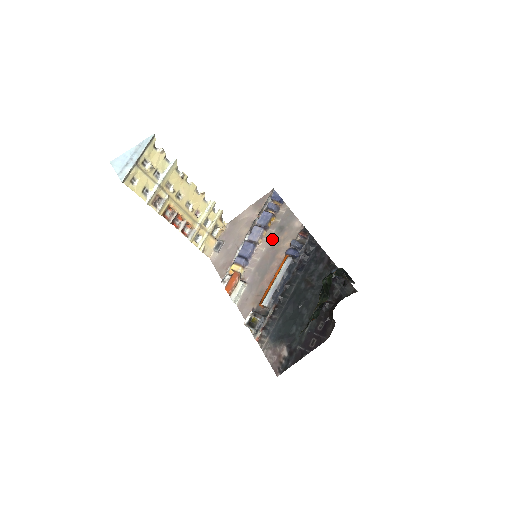
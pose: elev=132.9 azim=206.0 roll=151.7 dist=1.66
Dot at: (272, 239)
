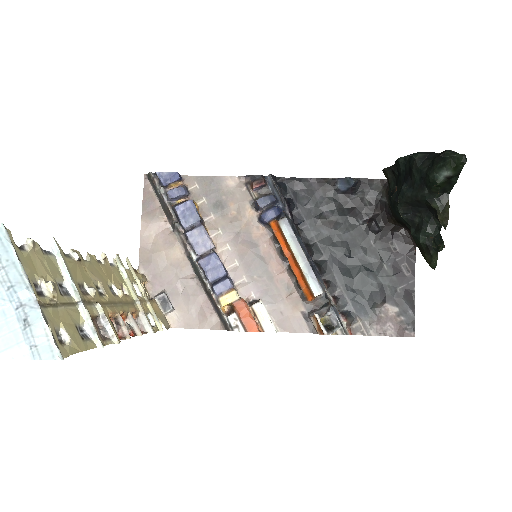
Dot at: (223, 226)
